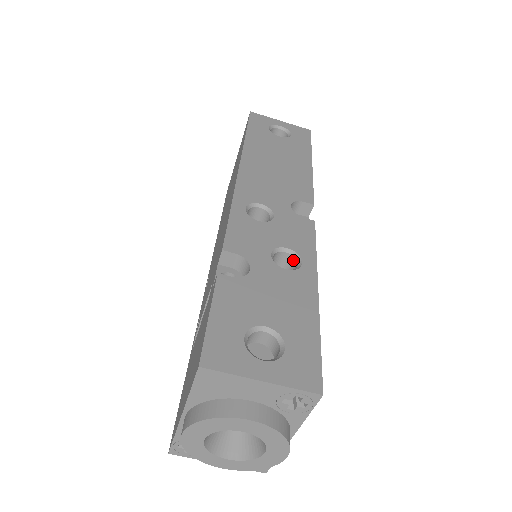
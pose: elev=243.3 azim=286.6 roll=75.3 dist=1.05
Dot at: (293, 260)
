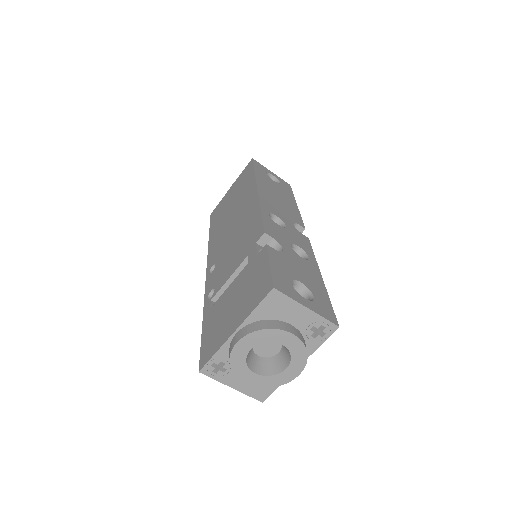
Dot at: (301, 255)
